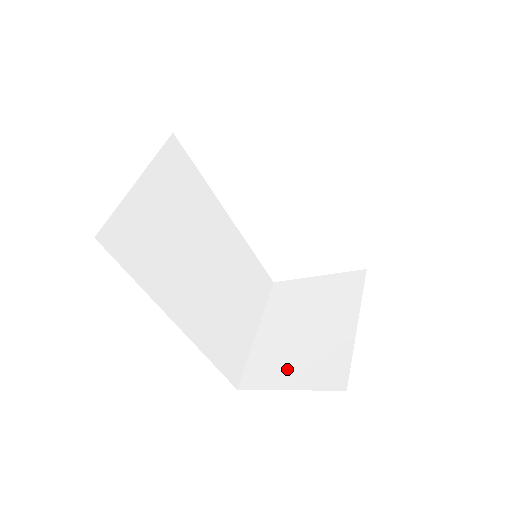
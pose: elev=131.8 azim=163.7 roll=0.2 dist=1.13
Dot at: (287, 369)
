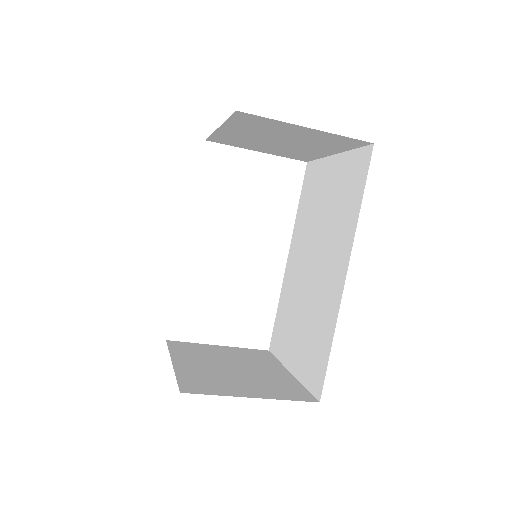
Dot at: (239, 386)
